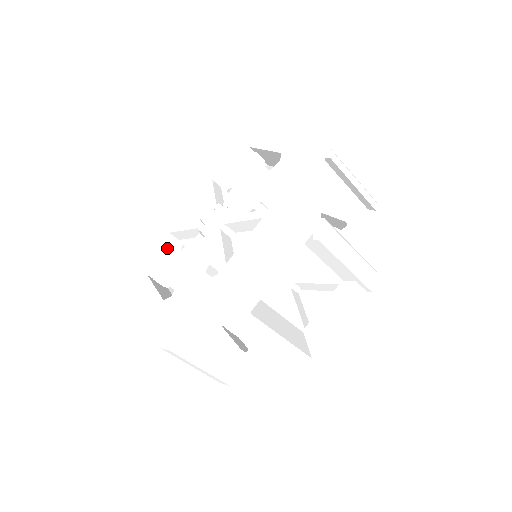
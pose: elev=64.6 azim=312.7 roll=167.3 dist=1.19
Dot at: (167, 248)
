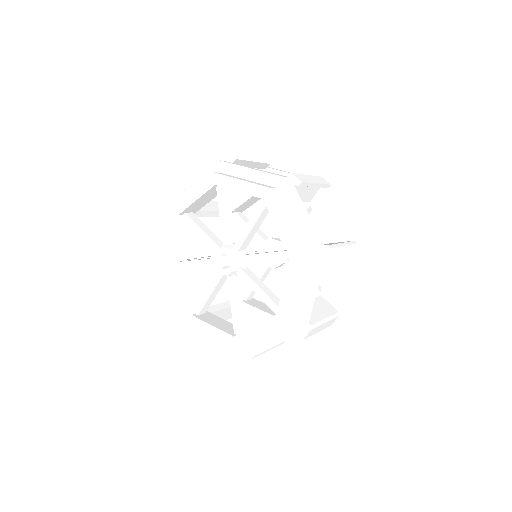
Dot at: (212, 321)
